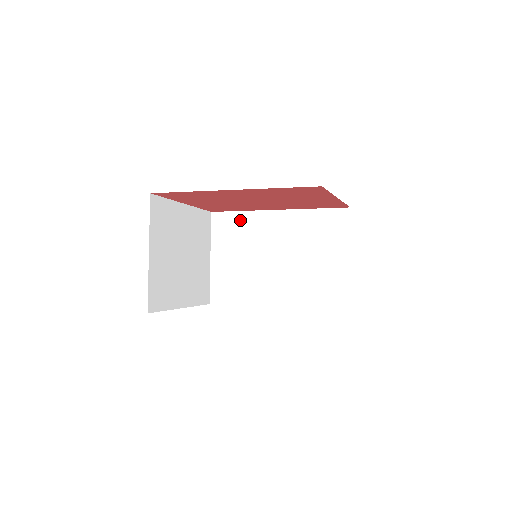
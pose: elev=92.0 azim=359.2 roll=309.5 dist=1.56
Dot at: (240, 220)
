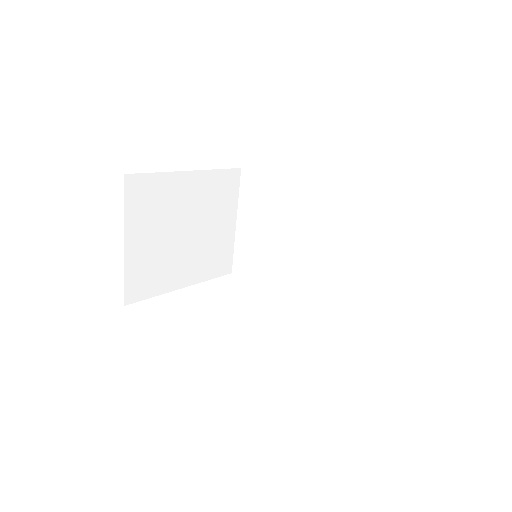
Dot at: (270, 186)
